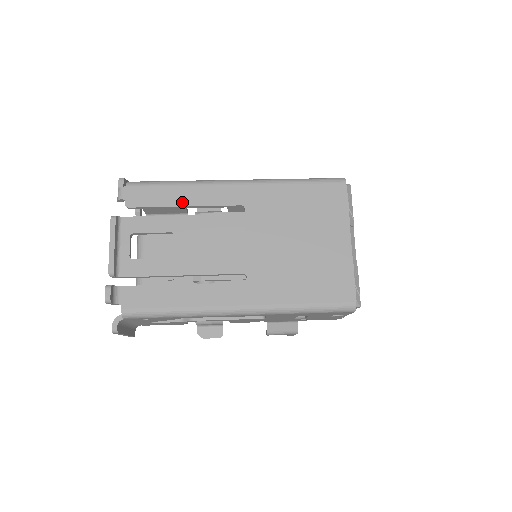
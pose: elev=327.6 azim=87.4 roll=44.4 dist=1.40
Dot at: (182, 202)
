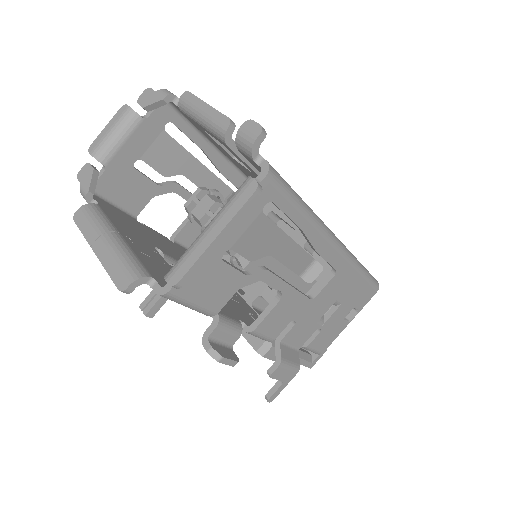
Dot at: occluded
